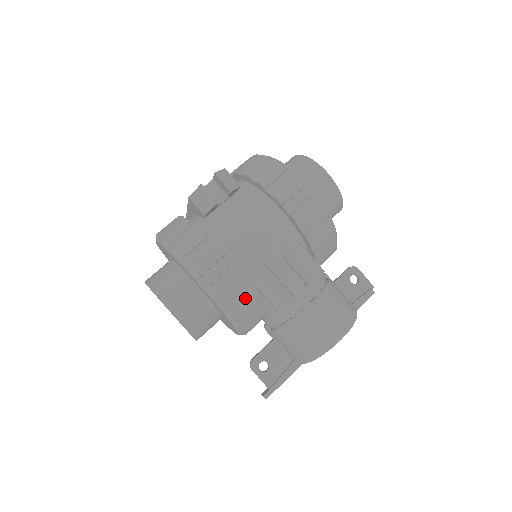
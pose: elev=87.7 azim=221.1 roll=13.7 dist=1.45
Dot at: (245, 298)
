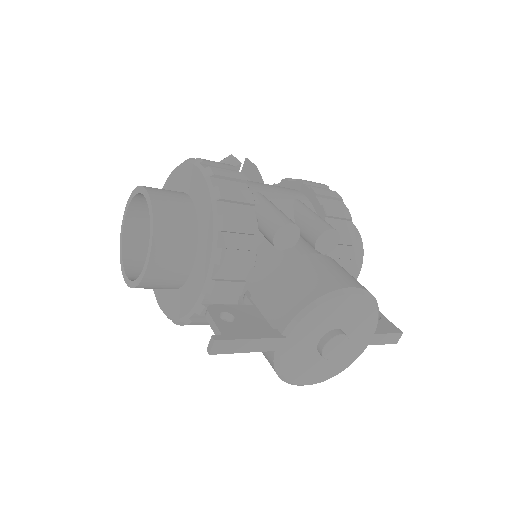
Dot at: (242, 197)
